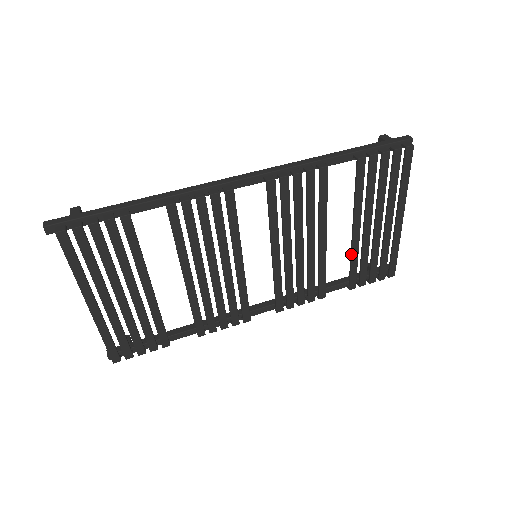
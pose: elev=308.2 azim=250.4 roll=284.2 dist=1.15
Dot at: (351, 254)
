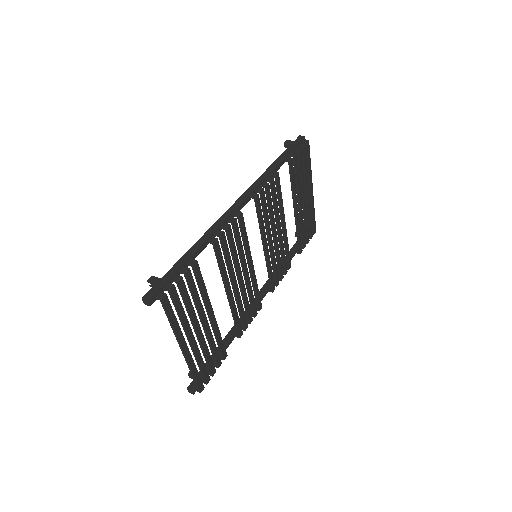
Dot at: (297, 228)
